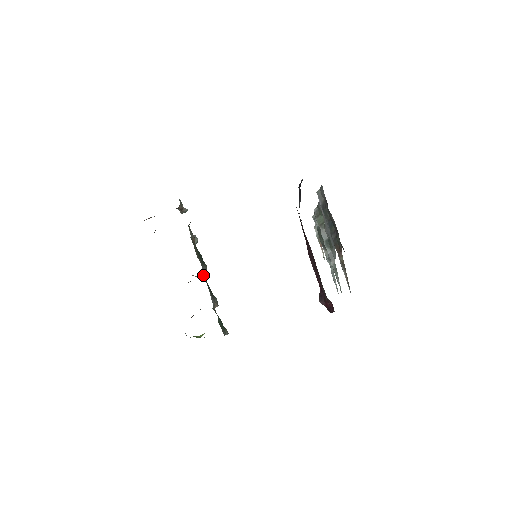
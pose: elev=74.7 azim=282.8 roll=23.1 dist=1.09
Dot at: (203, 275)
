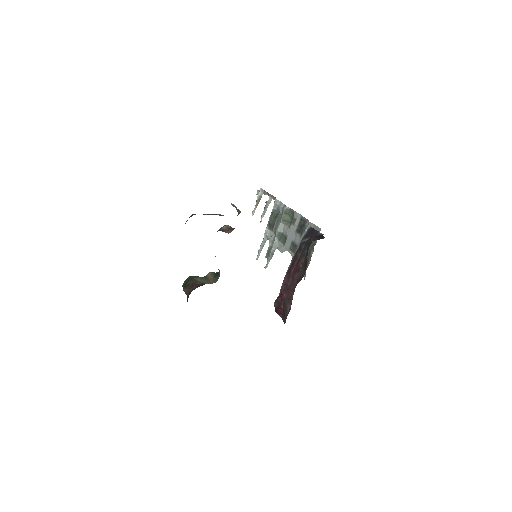
Dot at: occluded
